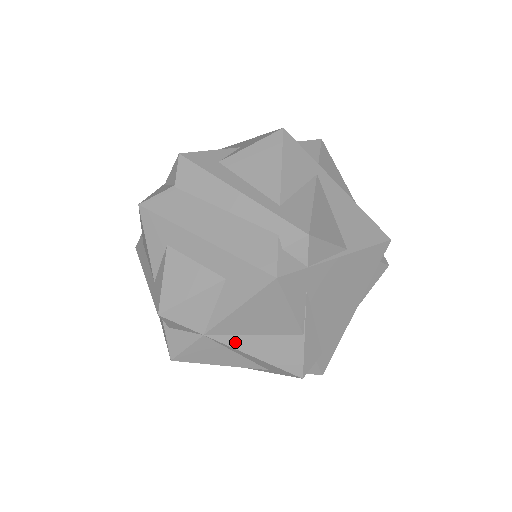
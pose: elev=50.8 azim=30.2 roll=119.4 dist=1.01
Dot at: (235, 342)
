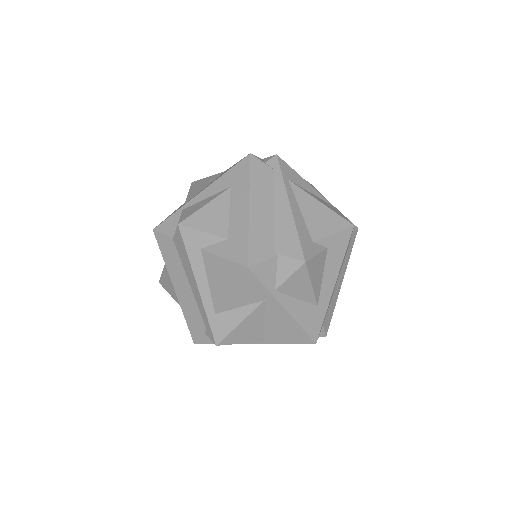
Dot at: occluded
